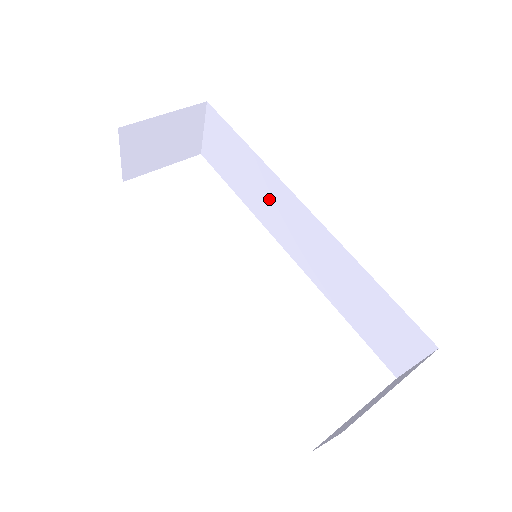
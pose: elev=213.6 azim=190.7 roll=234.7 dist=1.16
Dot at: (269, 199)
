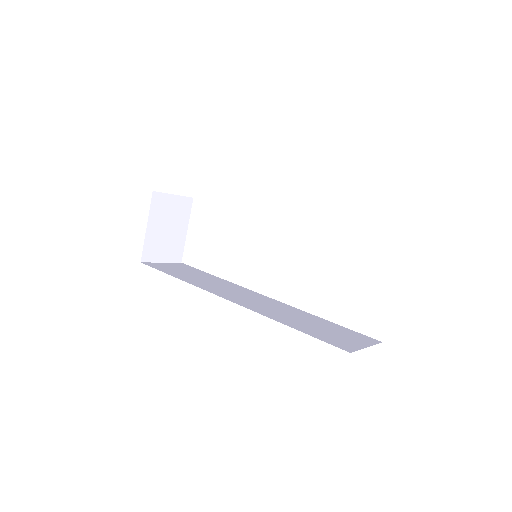
Dot at: occluded
